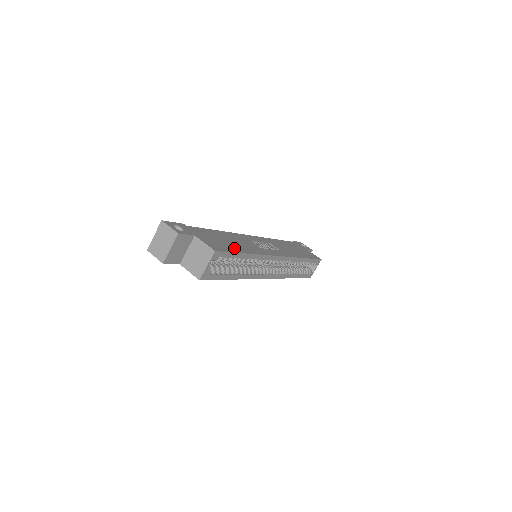
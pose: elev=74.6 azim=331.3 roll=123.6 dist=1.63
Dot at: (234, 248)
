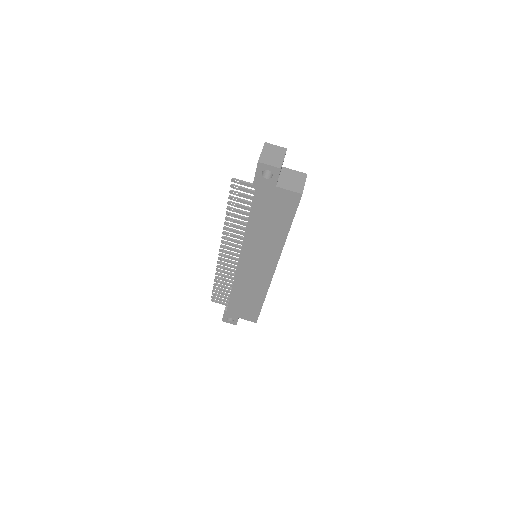
Dot at: occluded
